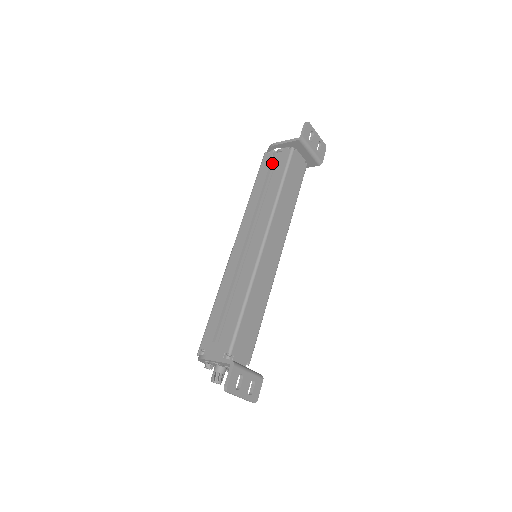
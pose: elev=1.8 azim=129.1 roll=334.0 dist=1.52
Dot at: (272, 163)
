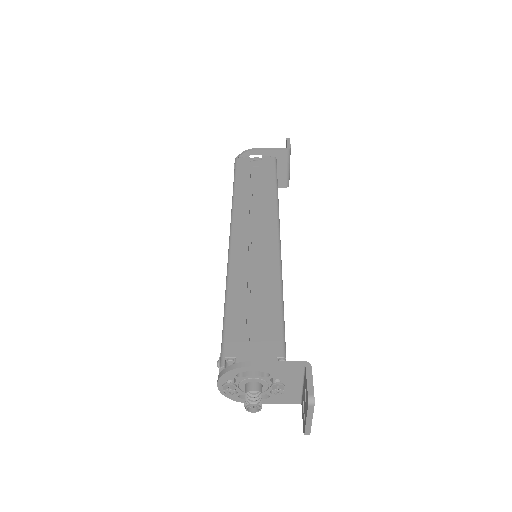
Dot at: occluded
